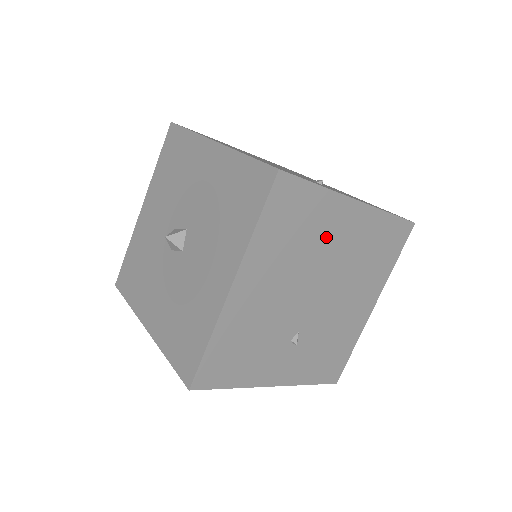
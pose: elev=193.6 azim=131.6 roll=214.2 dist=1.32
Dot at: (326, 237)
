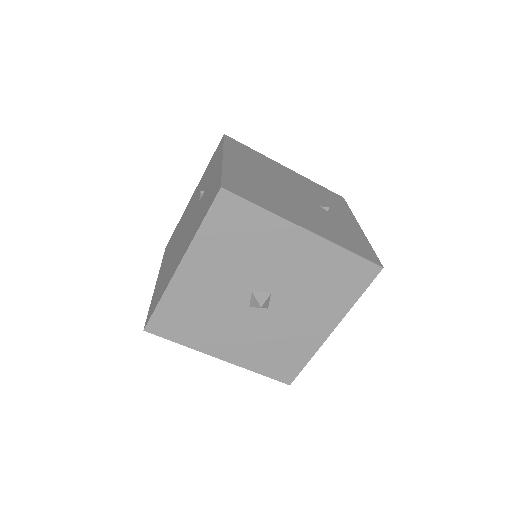
Dot at: occluded
